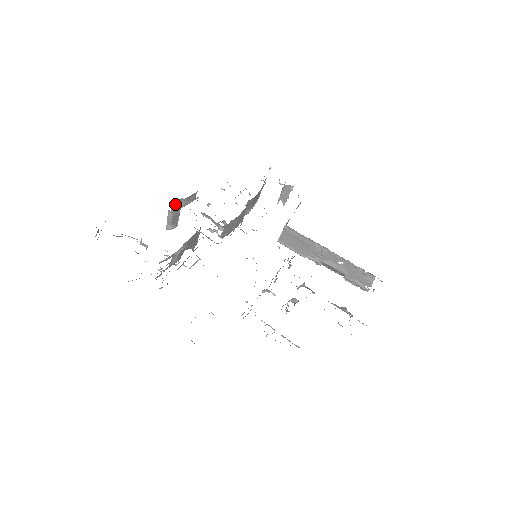
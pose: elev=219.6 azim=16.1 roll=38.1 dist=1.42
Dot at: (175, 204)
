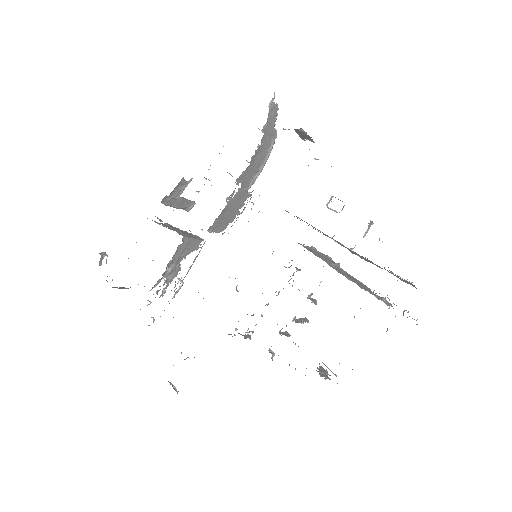
Dot at: (164, 202)
